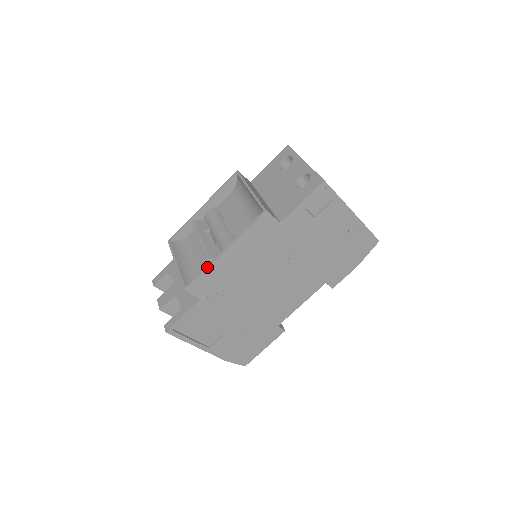
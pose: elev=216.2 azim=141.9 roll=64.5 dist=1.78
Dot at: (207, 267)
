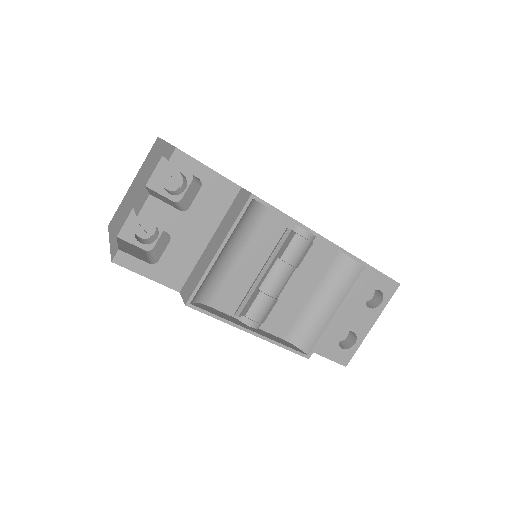
Dot at: occluded
